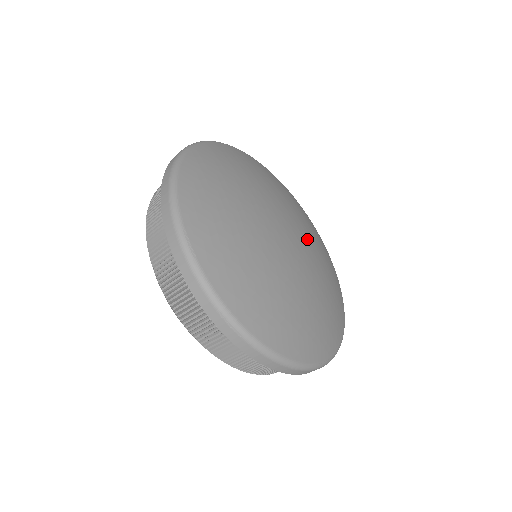
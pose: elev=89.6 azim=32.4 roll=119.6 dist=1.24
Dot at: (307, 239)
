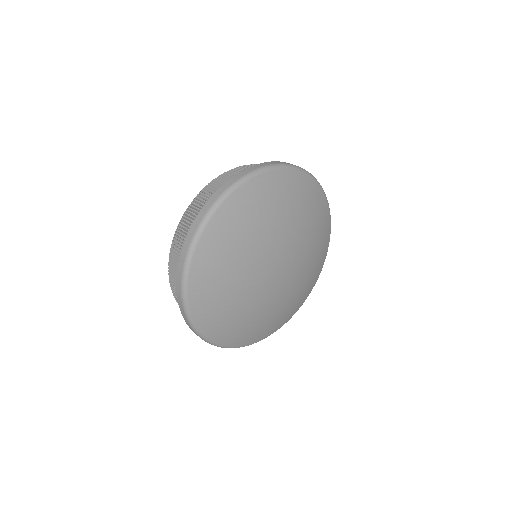
Dot at: (294, 275)
